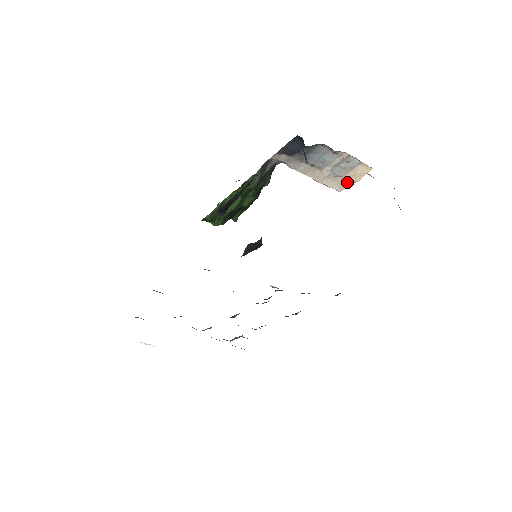
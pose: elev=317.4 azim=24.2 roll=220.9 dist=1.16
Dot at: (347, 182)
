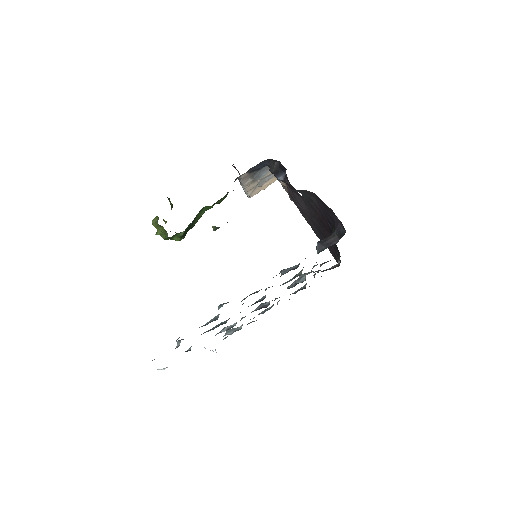
Dot at: (259, 190)
